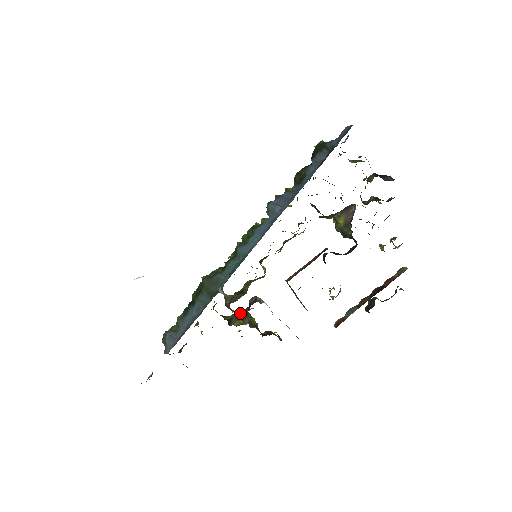
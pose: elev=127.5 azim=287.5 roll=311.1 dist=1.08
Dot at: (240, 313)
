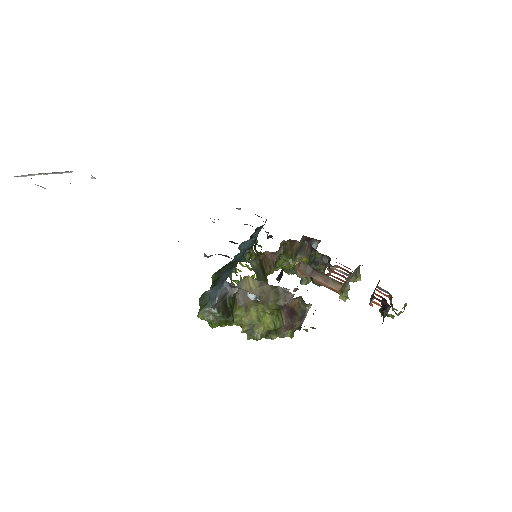
Dot at: occluded
